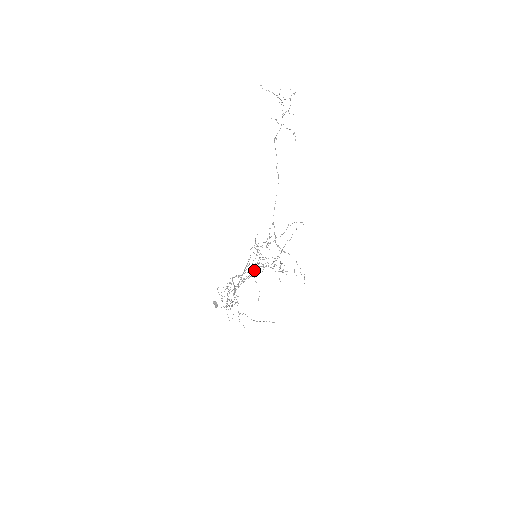
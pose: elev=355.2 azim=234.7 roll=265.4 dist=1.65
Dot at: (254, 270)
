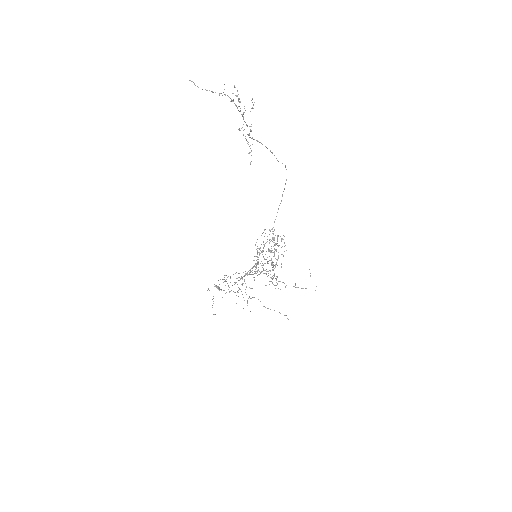
Dot at: occluded
